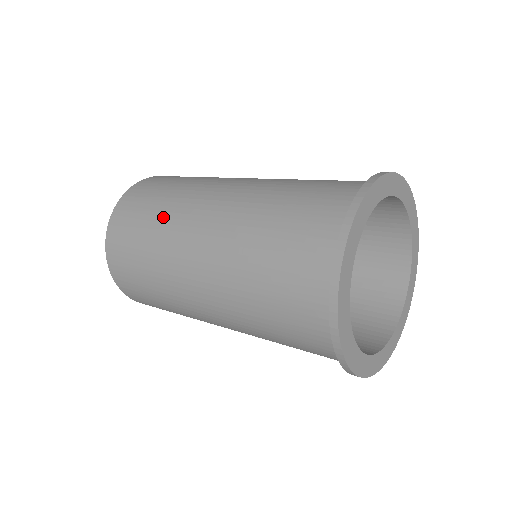
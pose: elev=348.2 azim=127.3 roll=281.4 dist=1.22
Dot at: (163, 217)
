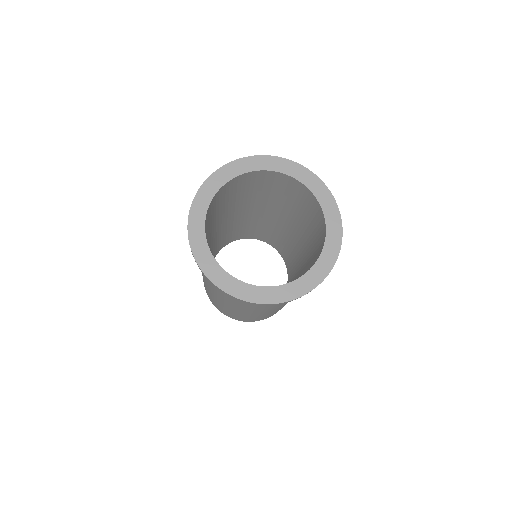
Dot at: occluded
